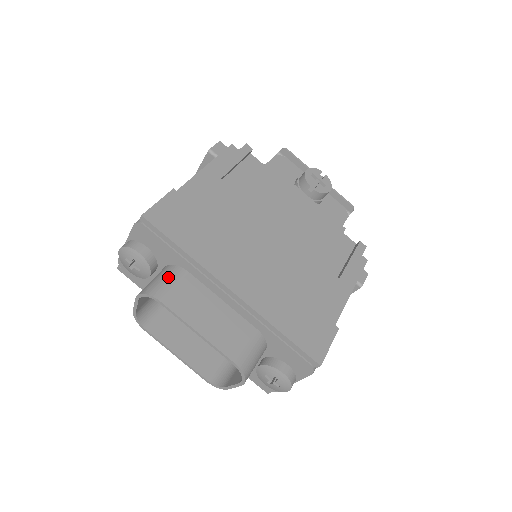
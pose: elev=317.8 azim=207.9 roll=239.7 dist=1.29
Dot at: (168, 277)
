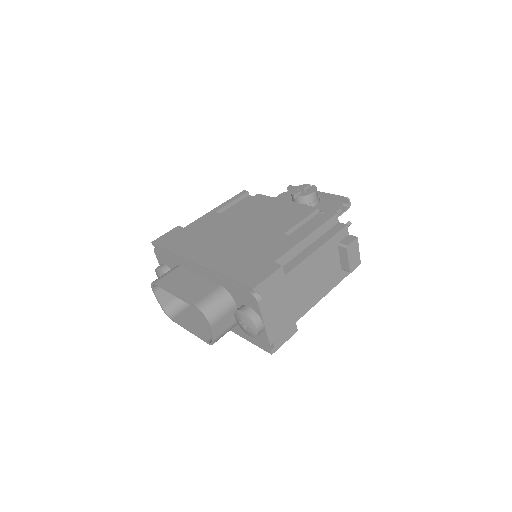
Dot at: (167, 272)
